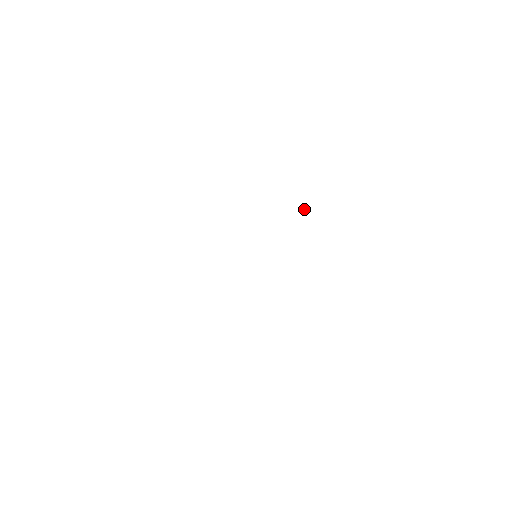
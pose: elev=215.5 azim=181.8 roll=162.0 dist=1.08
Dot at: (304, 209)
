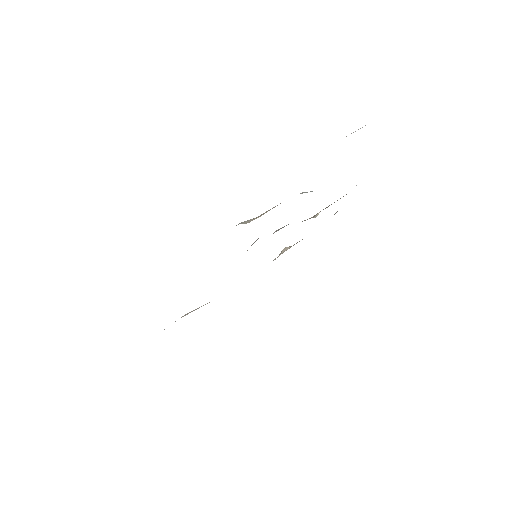
Dot at: (317, 214)
